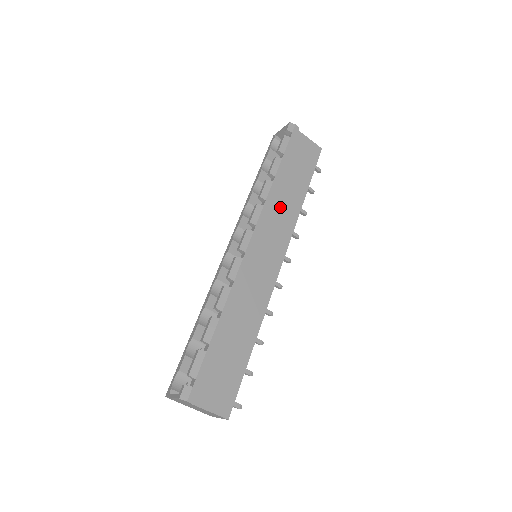
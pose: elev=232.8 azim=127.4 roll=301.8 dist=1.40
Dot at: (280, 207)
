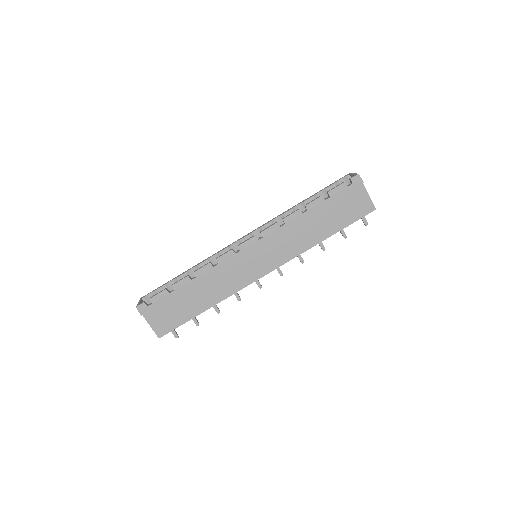
Dot at: (296, 235)
